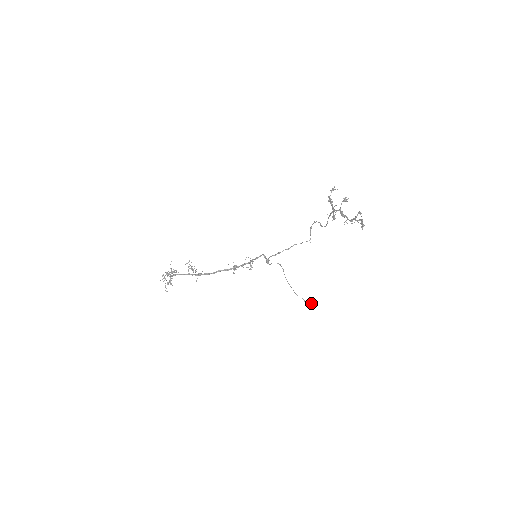
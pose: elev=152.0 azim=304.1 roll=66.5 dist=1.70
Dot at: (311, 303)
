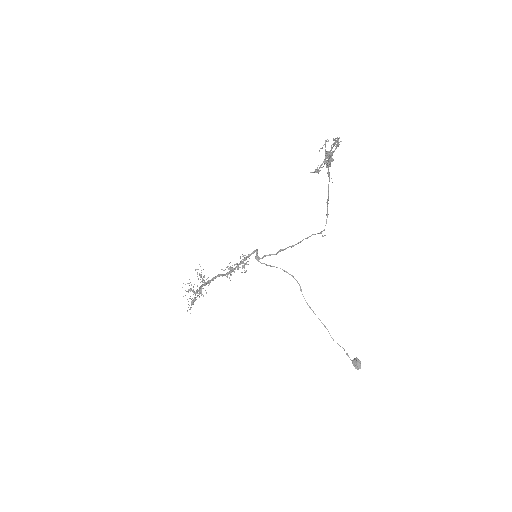
Dot at: (357, 360)
